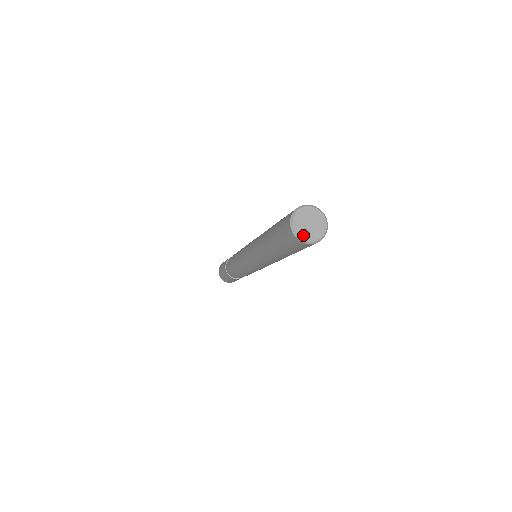
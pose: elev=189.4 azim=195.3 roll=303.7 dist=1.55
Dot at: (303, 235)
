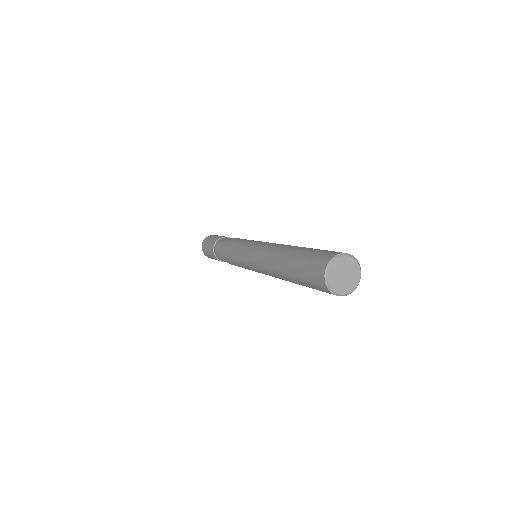
Dot at: (331, 277)
